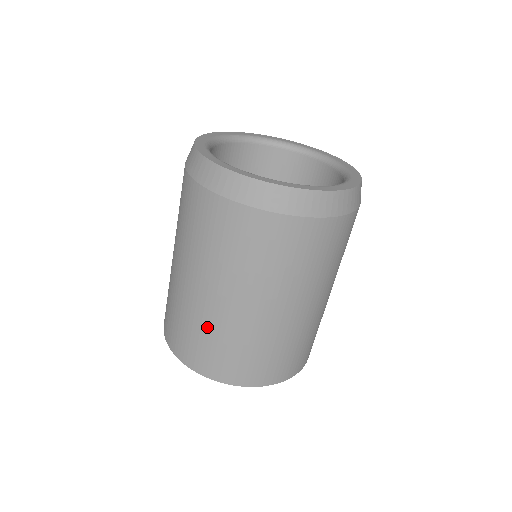
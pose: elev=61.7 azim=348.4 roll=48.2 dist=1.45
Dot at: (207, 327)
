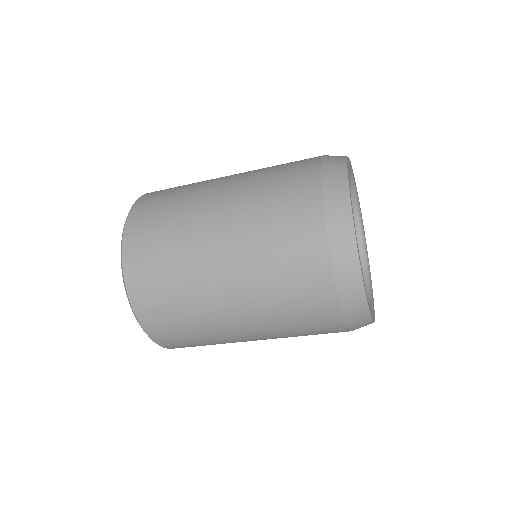
Dot at: (214, 341)
